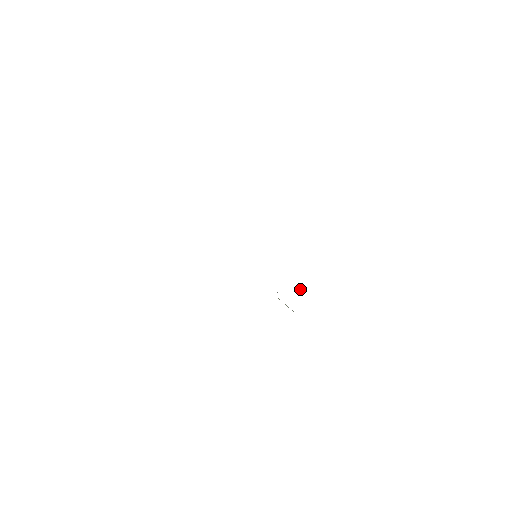
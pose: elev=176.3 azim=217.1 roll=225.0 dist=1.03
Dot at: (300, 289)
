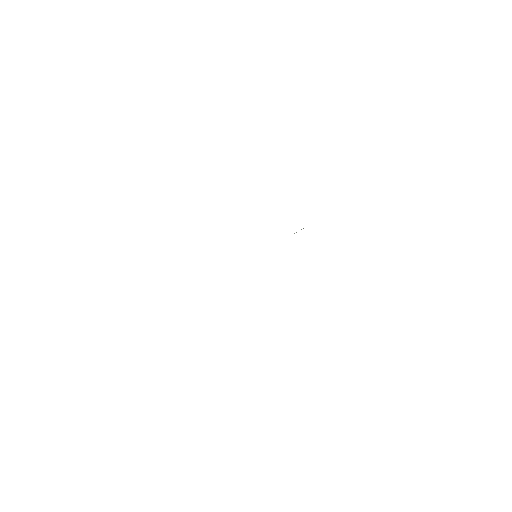
Dot at: occluded
